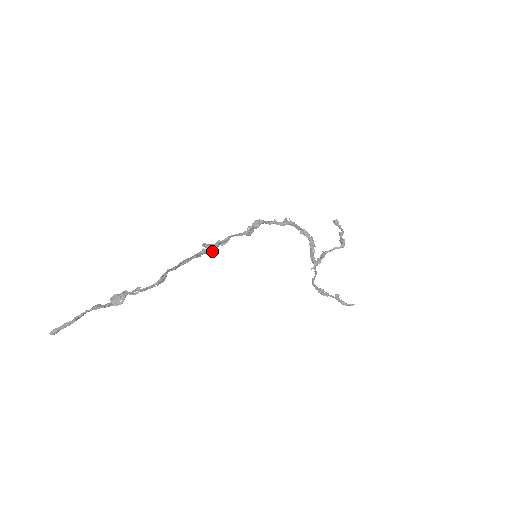
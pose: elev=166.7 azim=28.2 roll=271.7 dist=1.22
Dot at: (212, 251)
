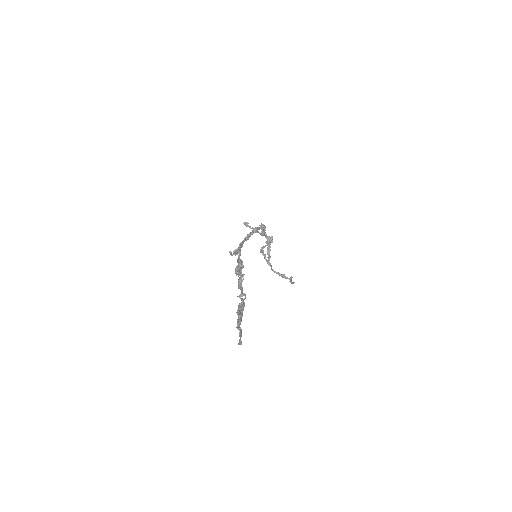
Dot at: occluded
